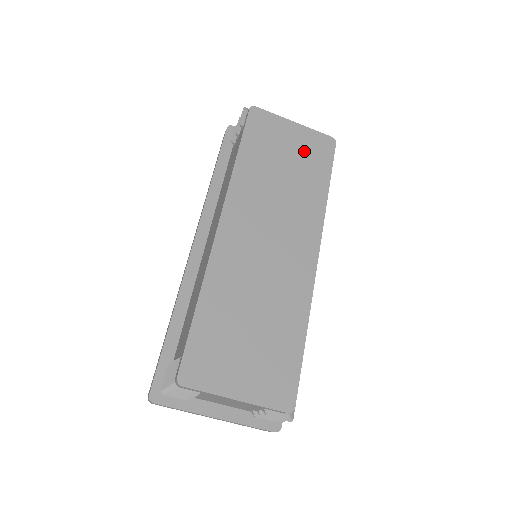
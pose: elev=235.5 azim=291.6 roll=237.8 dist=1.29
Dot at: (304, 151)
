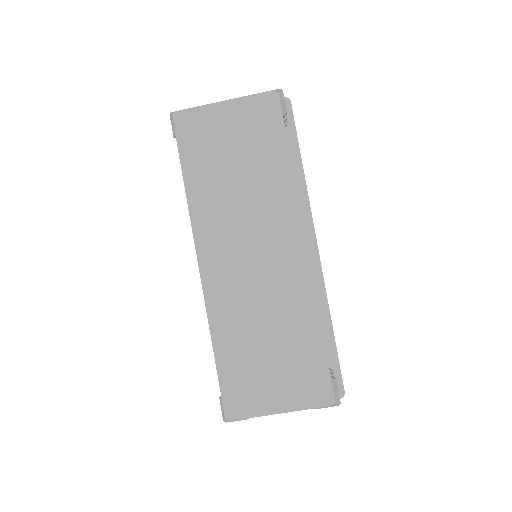
Dot at: (247, 131)
